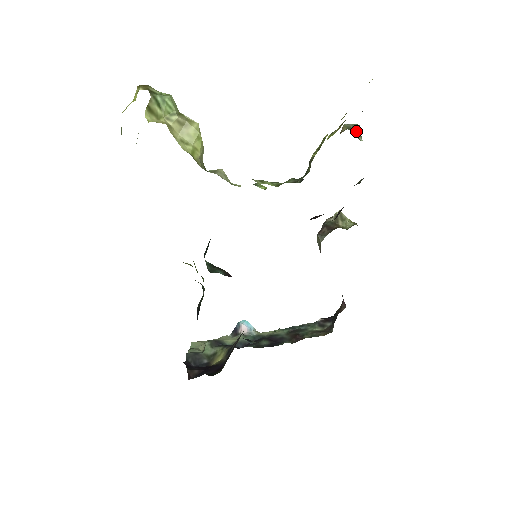
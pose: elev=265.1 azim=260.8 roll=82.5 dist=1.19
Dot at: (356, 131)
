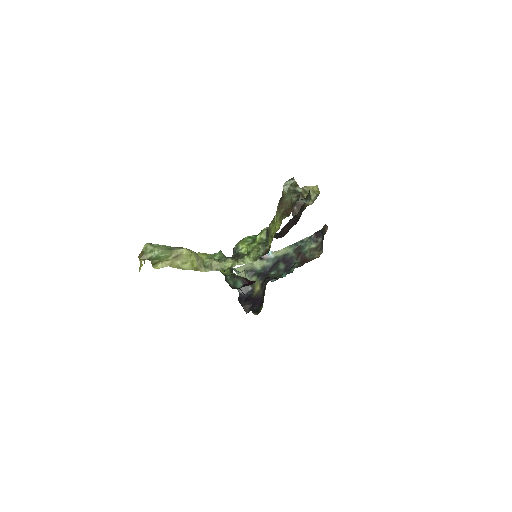
Dot at: (294, 186)
